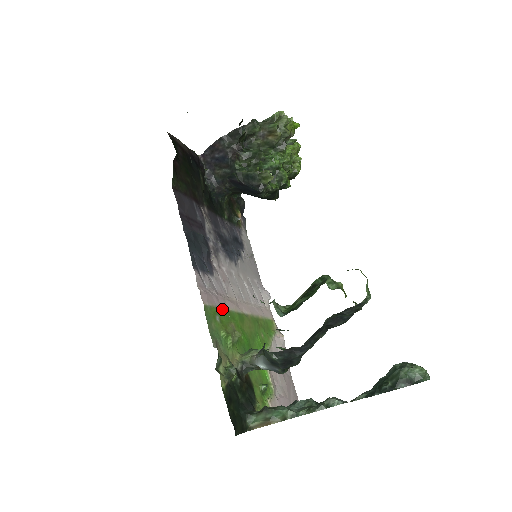
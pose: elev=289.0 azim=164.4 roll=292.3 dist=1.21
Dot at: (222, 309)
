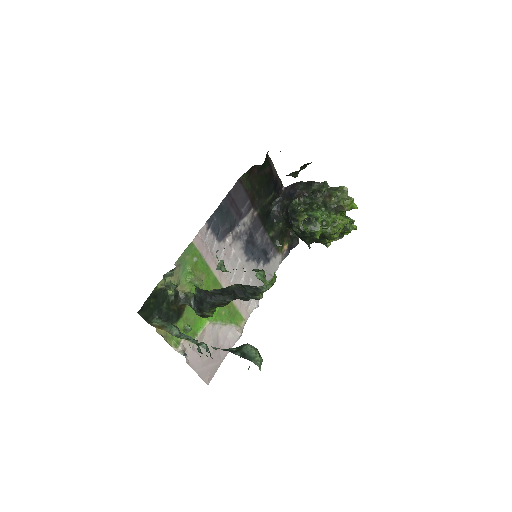
Dot at: (204, 260)
